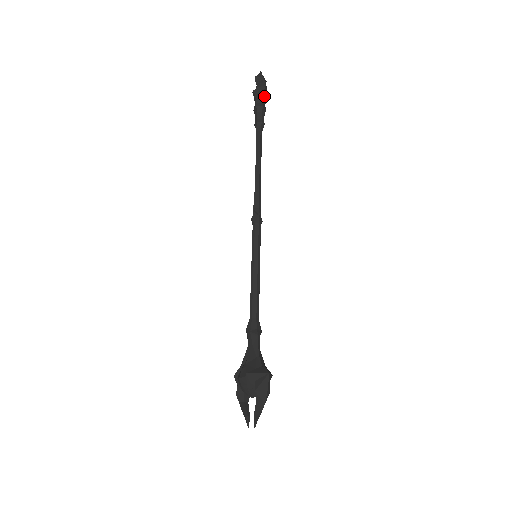
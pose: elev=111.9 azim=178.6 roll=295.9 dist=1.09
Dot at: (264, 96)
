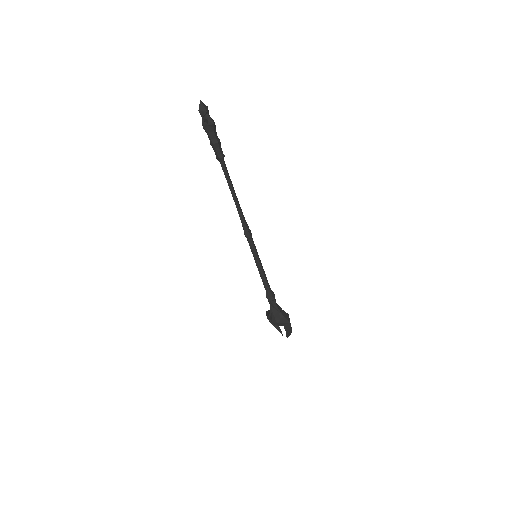
Dot at: (214, 129)
